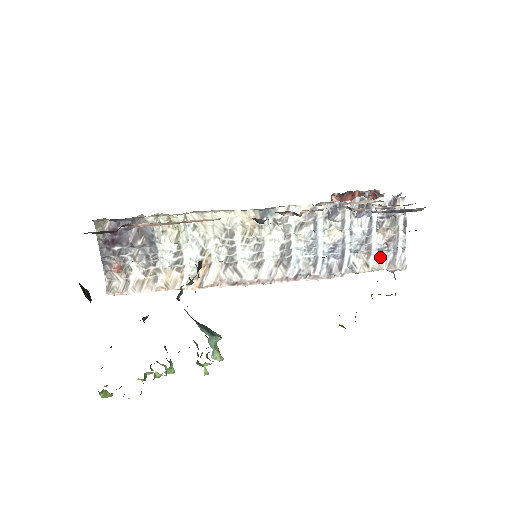
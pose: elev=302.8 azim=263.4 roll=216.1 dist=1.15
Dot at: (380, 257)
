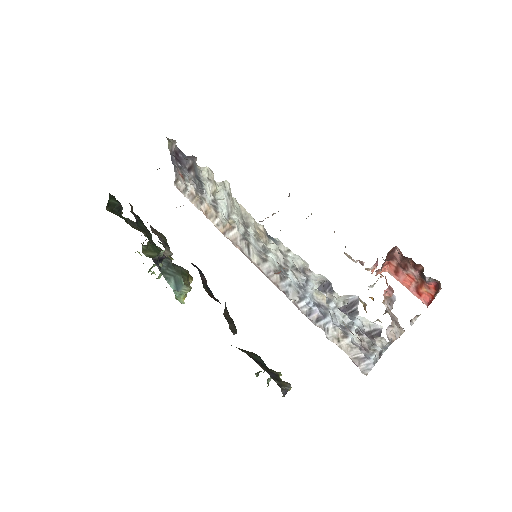
Dot at: (353, 346)
